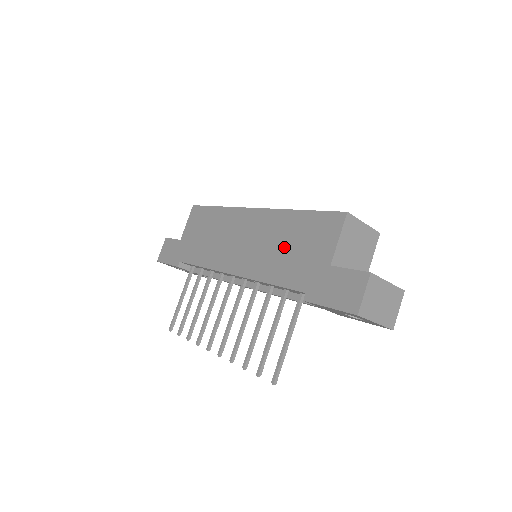
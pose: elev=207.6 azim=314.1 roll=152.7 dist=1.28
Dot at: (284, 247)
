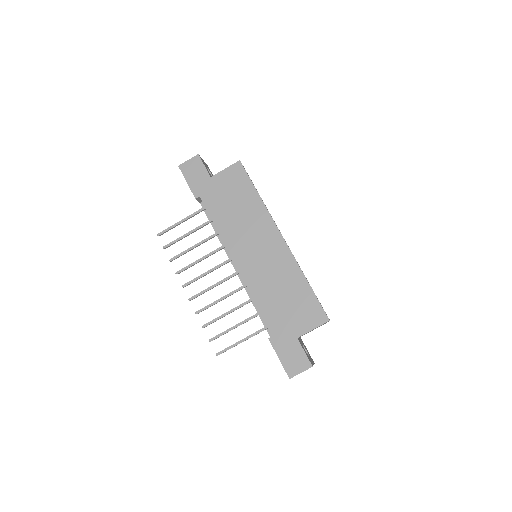
Dot at: (281, 293)
